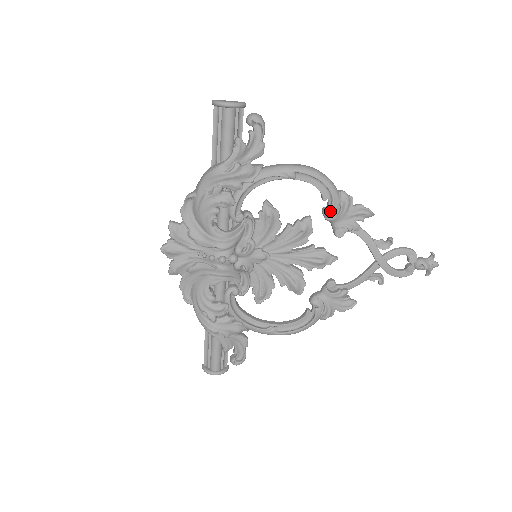
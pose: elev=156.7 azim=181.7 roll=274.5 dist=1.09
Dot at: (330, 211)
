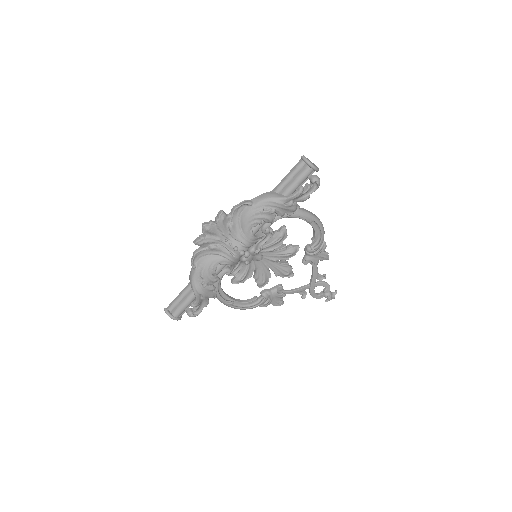
Dot at: (312, 249)
